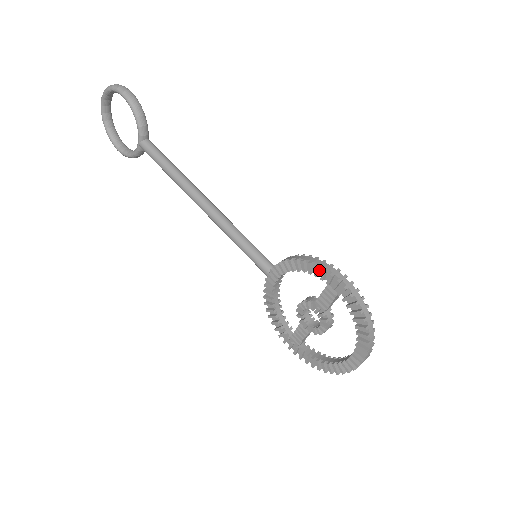
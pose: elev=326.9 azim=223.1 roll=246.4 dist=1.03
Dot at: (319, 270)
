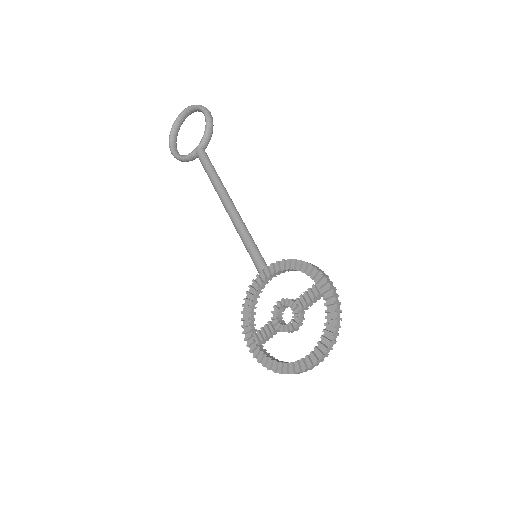
Dot at: (312, 271)
